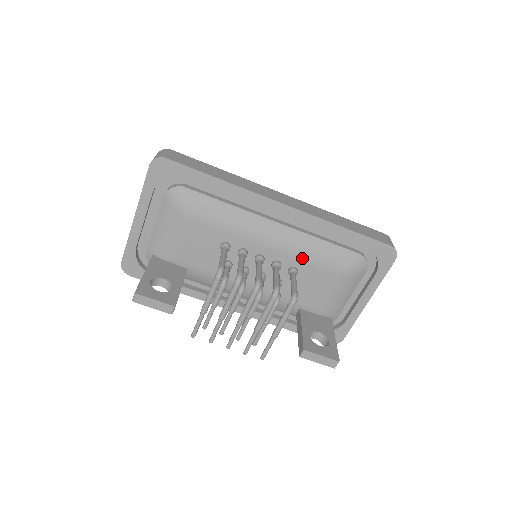
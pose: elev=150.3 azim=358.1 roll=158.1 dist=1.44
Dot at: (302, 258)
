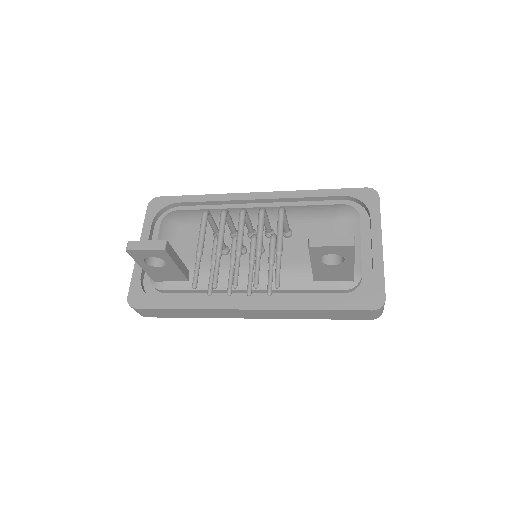
Dot at: (291, 220)
